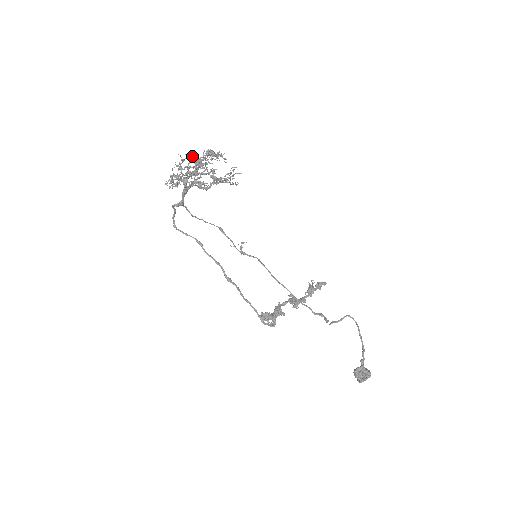
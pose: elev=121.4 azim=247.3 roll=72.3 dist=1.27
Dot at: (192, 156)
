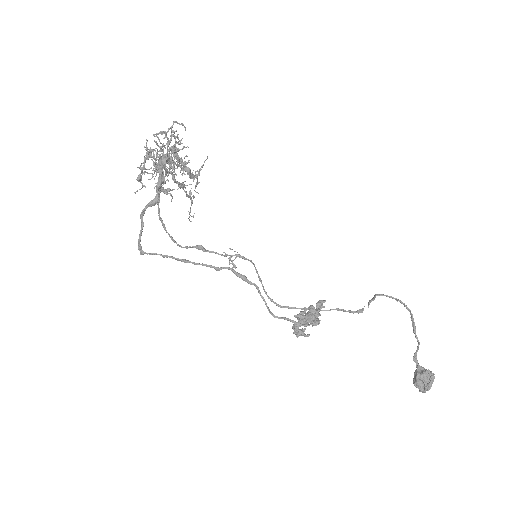
Dot at: (152, 159)
